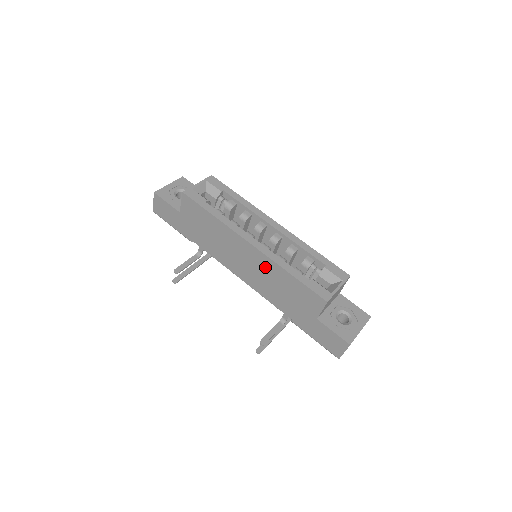
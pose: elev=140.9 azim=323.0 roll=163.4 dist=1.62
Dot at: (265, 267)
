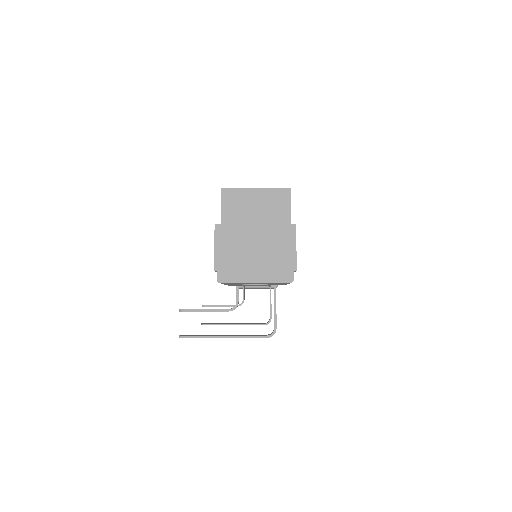
Dot at: occluded
